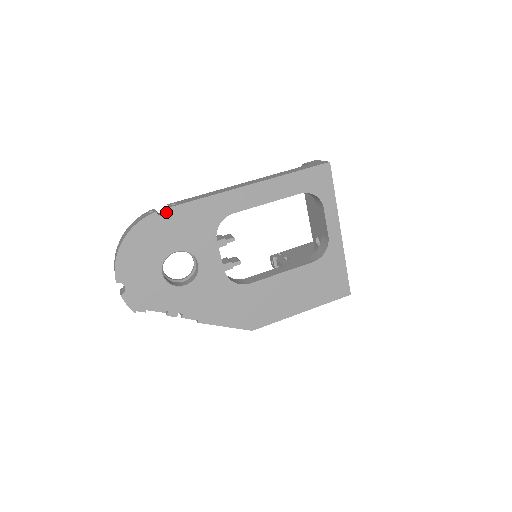
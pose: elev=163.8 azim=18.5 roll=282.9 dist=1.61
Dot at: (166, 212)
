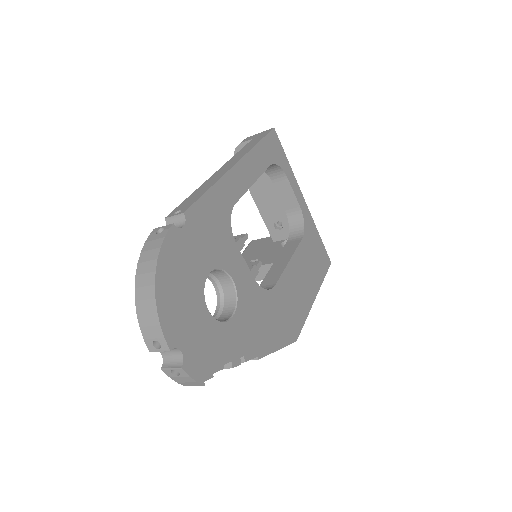
Dot at: occluded
